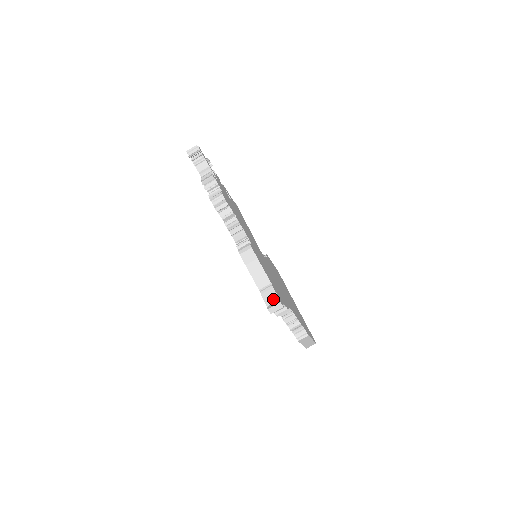
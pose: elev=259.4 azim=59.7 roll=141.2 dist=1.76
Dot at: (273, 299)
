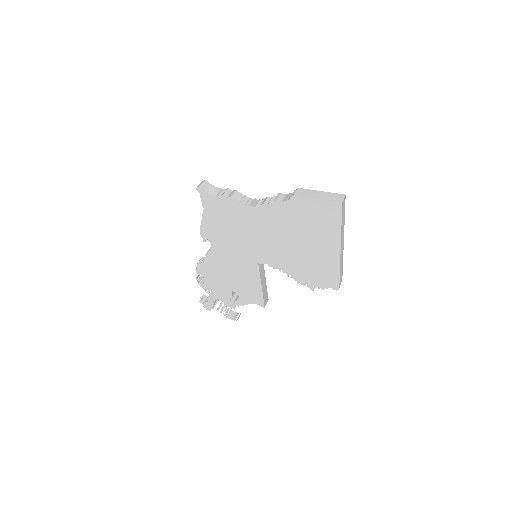
Dot at: occluded
